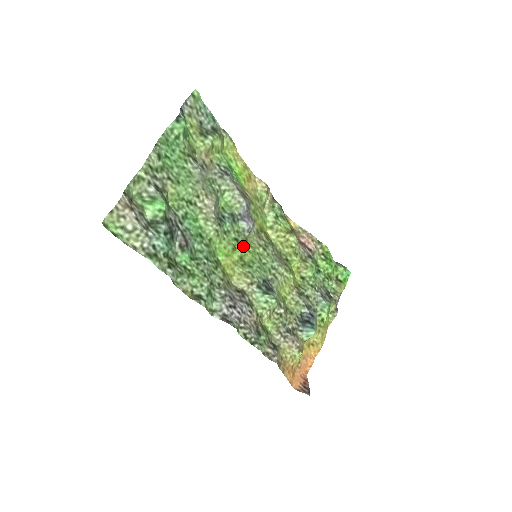
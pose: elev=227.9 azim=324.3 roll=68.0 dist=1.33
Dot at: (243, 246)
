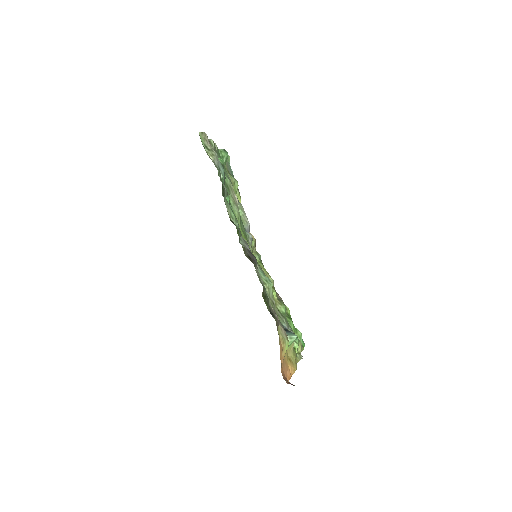
Dot at: occluded
